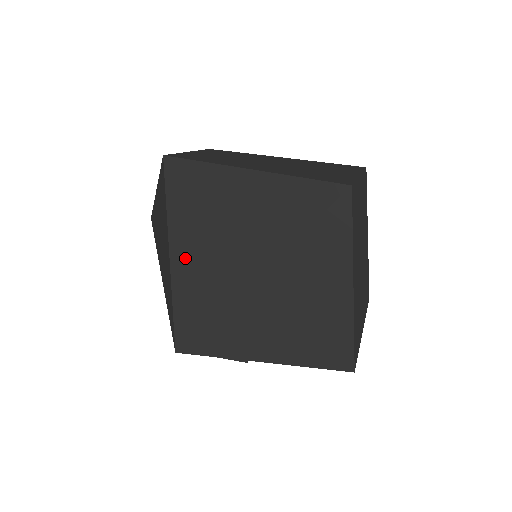
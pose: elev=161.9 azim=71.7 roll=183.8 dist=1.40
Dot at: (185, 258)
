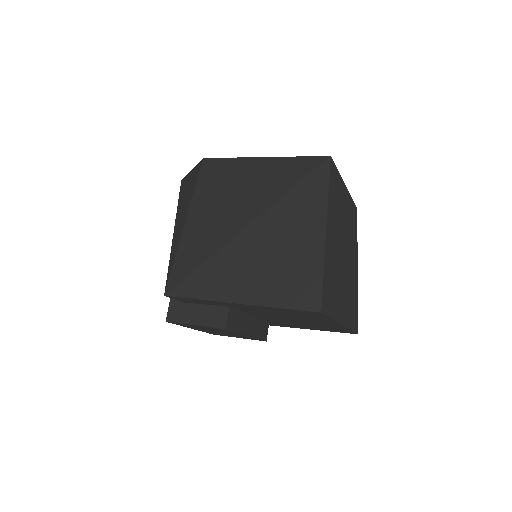
Dot at: (197, 220)
